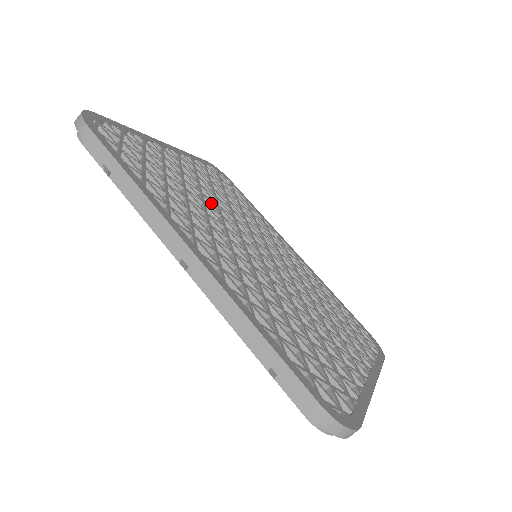
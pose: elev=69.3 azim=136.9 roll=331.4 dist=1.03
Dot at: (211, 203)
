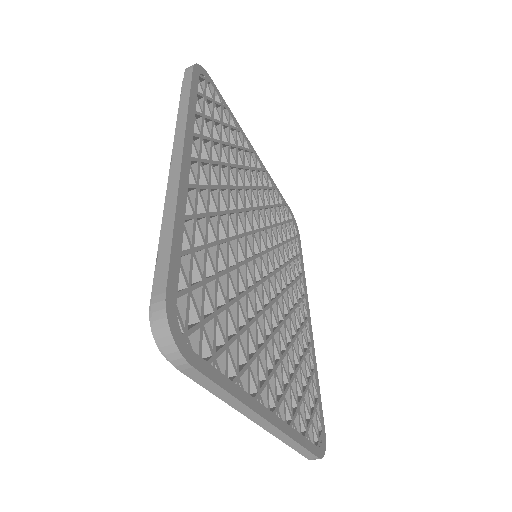
Dot at: (252, 197)
